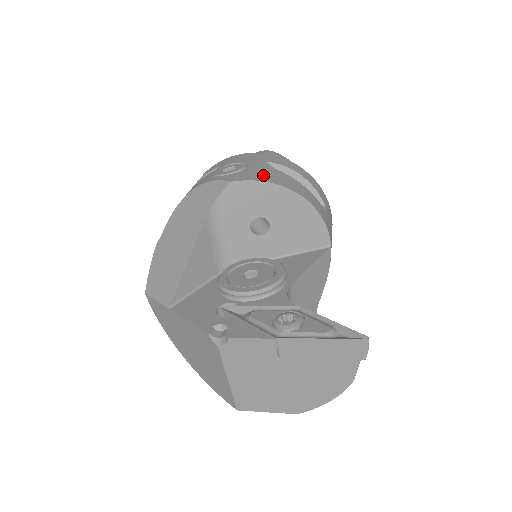
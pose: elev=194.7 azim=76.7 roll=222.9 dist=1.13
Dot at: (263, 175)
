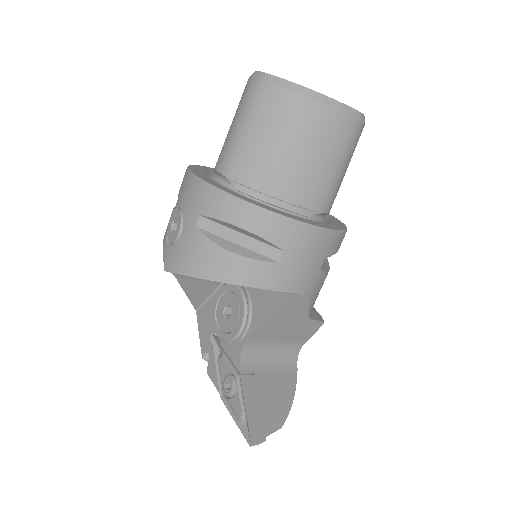
Dot at: (187, 259)
